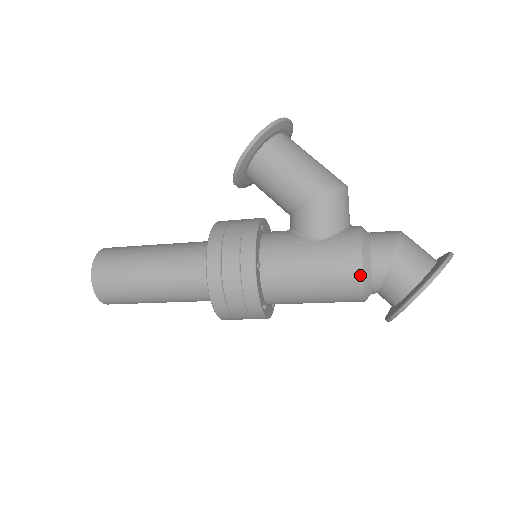
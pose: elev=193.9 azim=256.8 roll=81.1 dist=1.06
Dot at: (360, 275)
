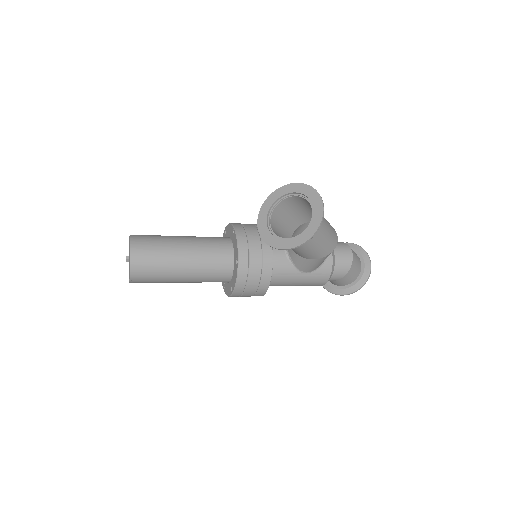
Dot at: occluded
